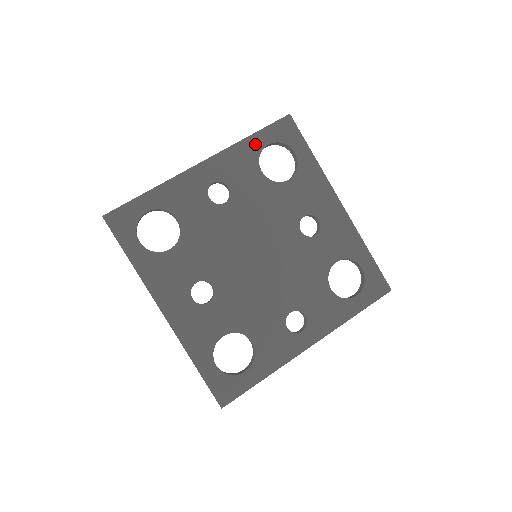
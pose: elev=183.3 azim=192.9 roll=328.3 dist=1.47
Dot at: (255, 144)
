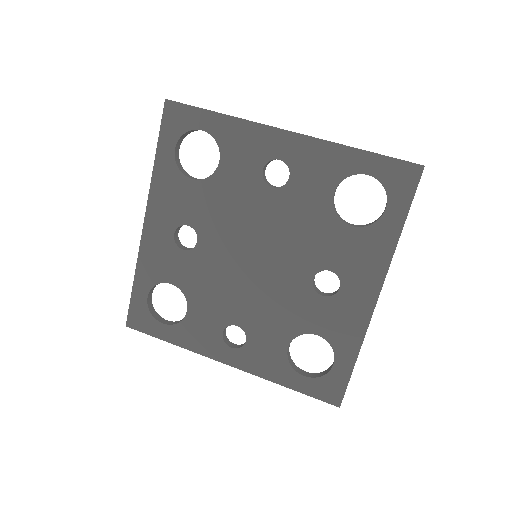
Dot at: (355, 162)
